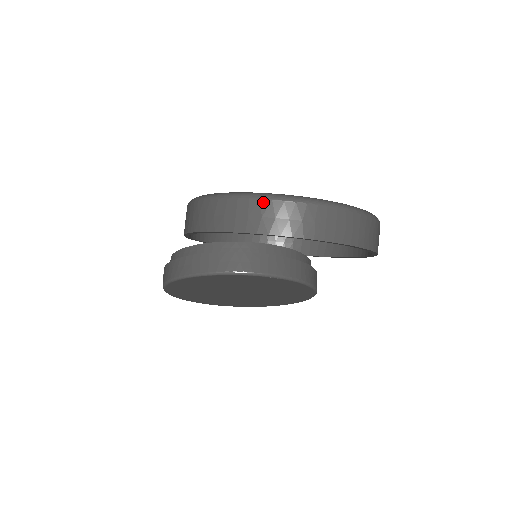
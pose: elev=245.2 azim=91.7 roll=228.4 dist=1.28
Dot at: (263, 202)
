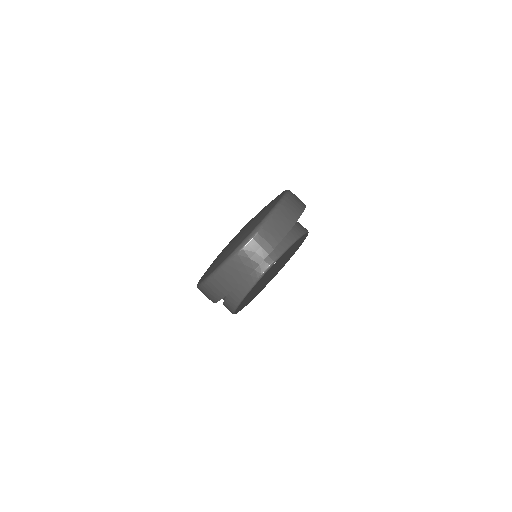
Dot at: (225, 269)
